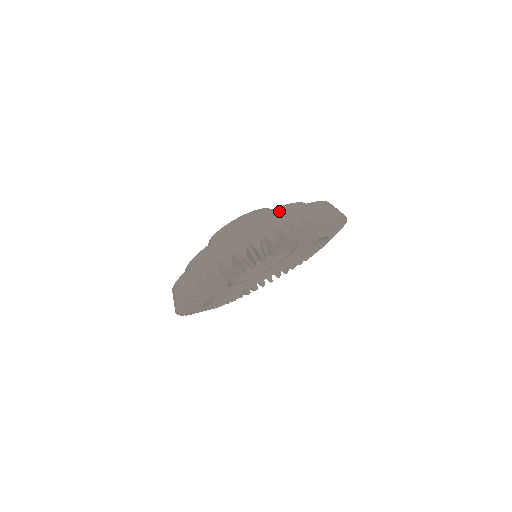
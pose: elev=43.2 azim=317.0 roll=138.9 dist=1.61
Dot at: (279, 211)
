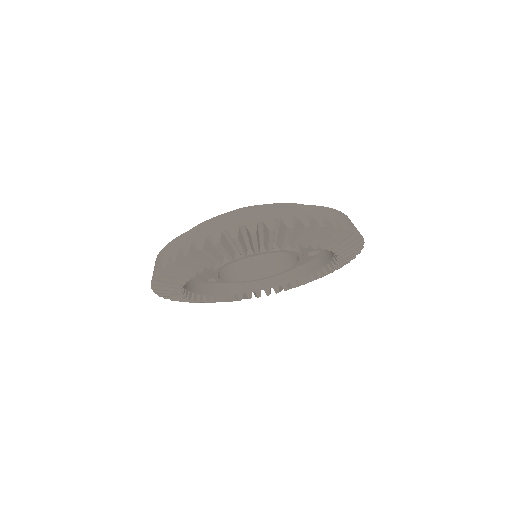
Dot at: occluded
